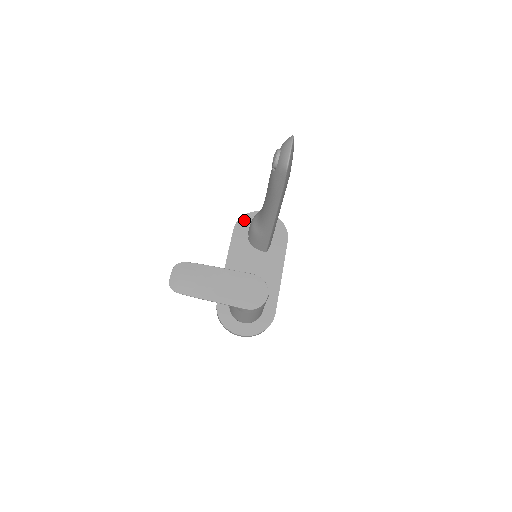
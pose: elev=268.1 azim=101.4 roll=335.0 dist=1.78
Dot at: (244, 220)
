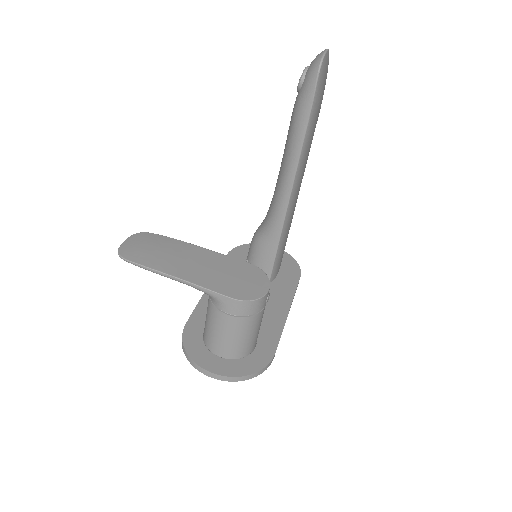
Dot at: (243, 248)
